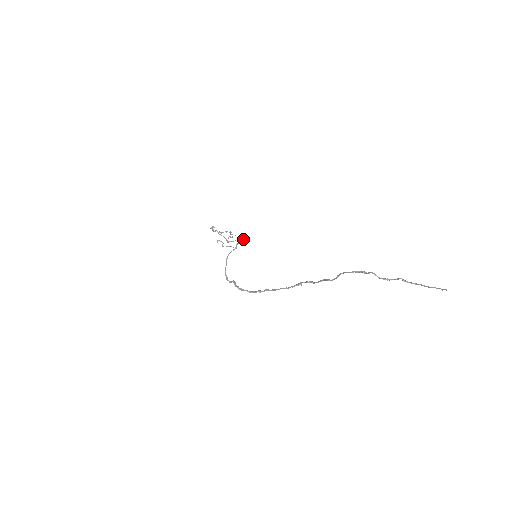
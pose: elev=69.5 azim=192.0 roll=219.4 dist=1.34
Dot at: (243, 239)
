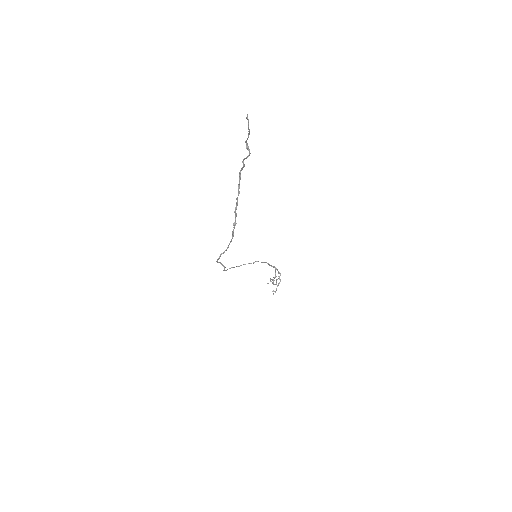
Dot at: (275, 270)
